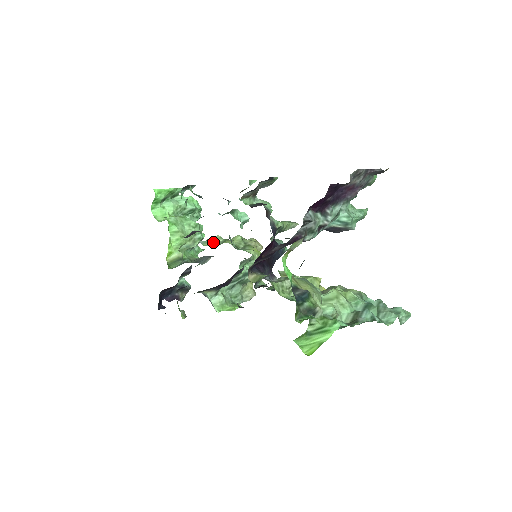
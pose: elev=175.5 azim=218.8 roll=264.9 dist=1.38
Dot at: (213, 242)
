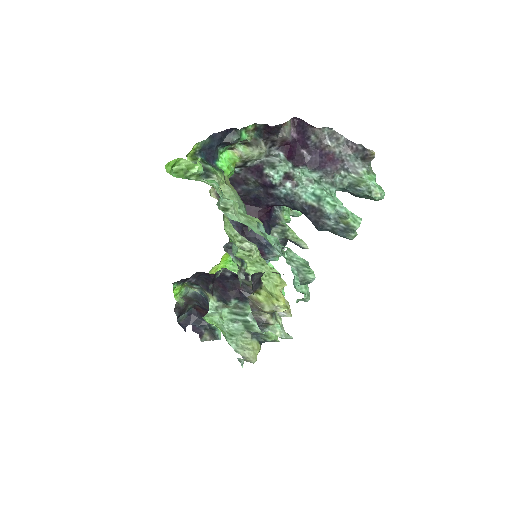
Dot at: occluded
